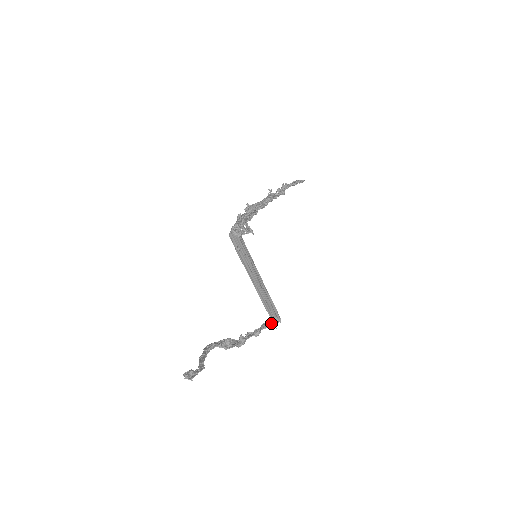
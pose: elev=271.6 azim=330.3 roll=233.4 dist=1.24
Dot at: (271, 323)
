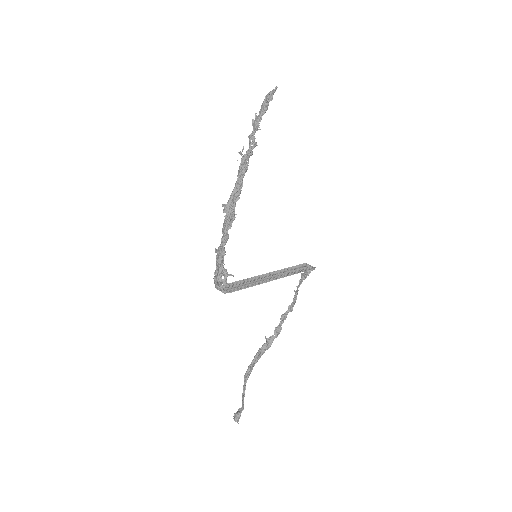
Dot at: (307, 274)
